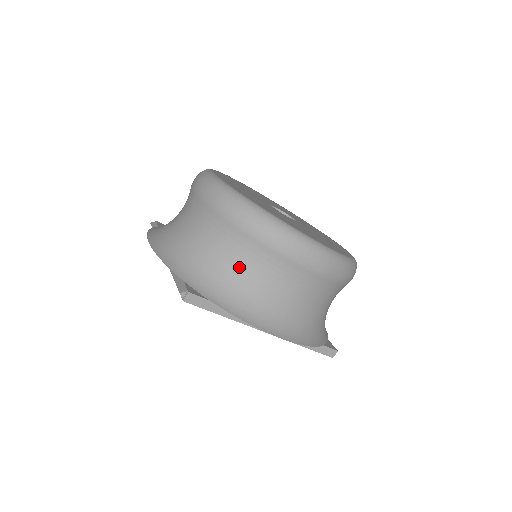
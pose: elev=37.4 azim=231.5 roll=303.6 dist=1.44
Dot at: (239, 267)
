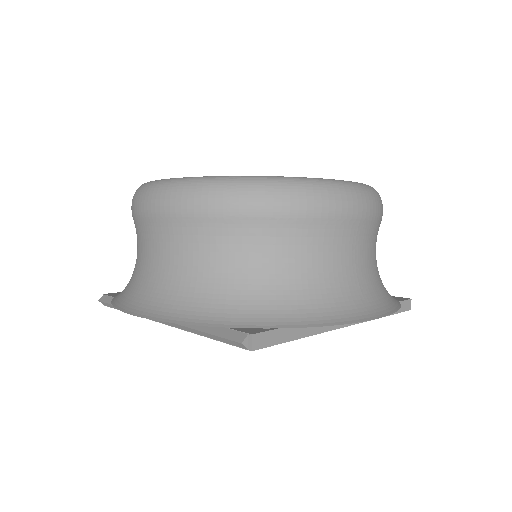
Dot at: (280, 265)
